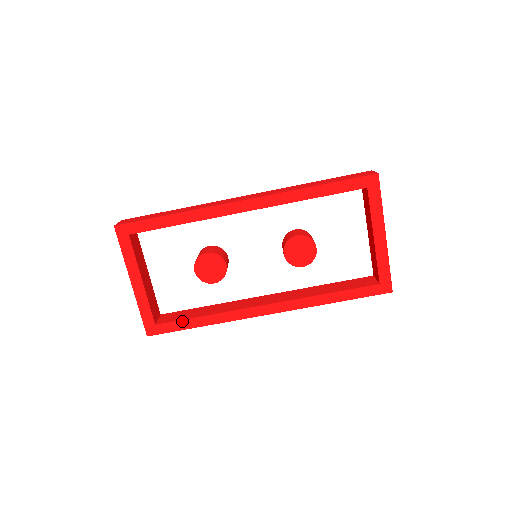
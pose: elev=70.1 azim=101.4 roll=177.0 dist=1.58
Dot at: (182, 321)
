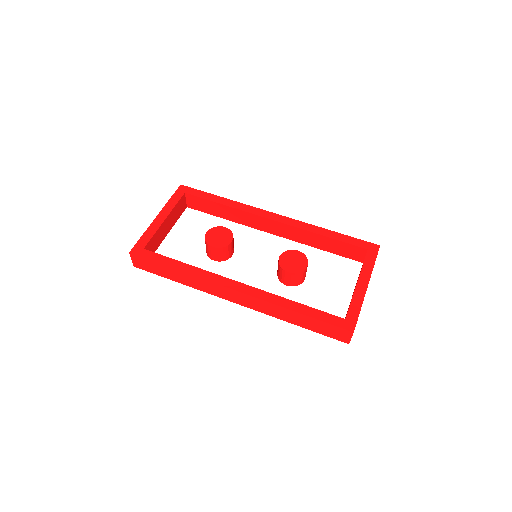
Dot at: (165, 257)
